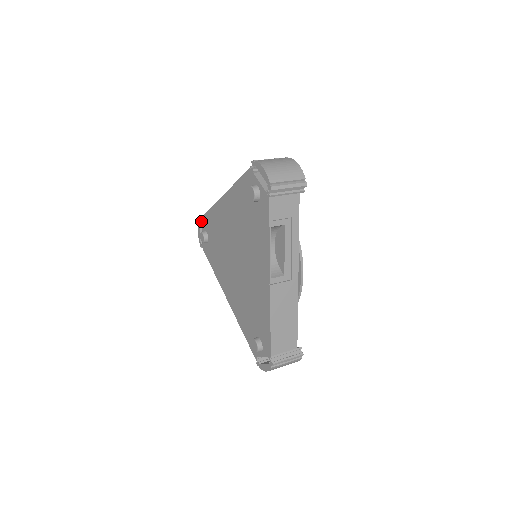
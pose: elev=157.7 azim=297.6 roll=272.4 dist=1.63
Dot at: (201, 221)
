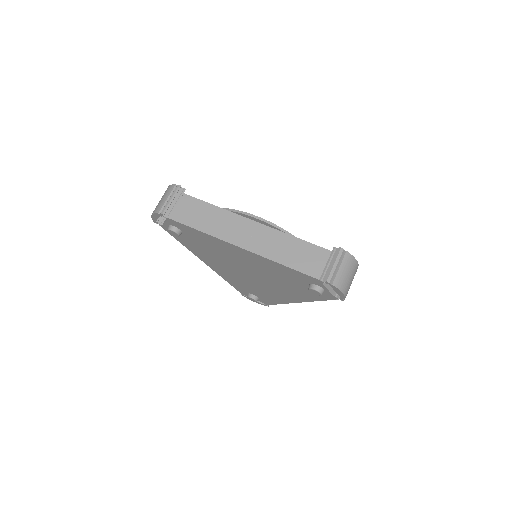
Dot at: (169, 220)
